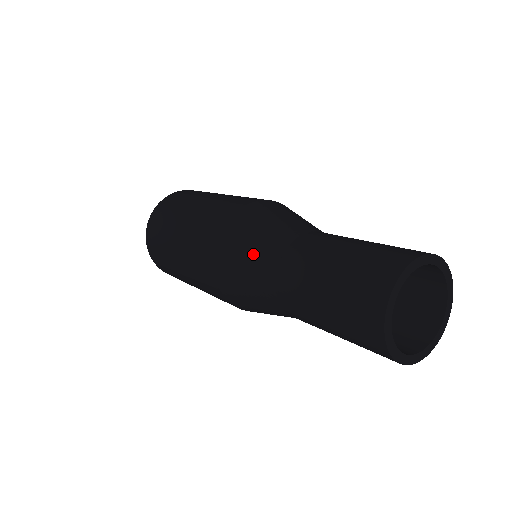
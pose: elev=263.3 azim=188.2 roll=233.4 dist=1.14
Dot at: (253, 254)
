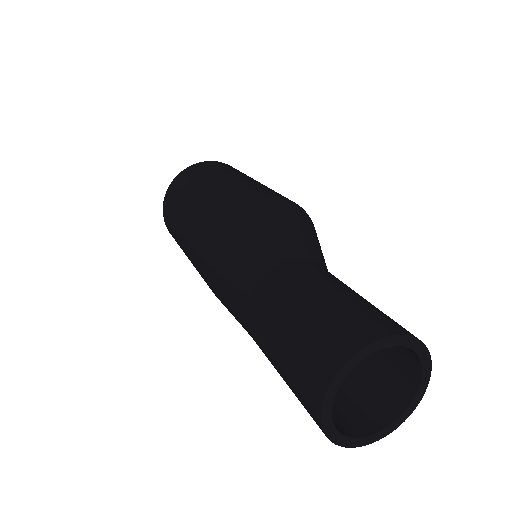
Dot at: (229, 278)
